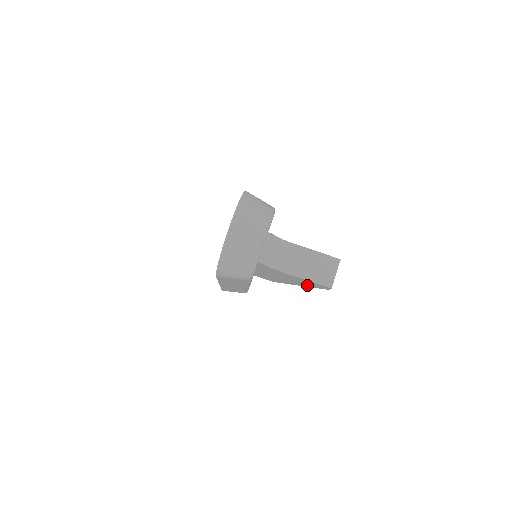
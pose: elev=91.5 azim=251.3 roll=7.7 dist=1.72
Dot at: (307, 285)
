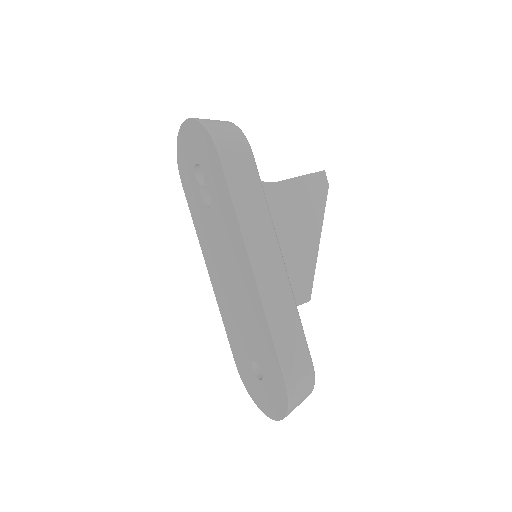
Dot at: (317, 213)
